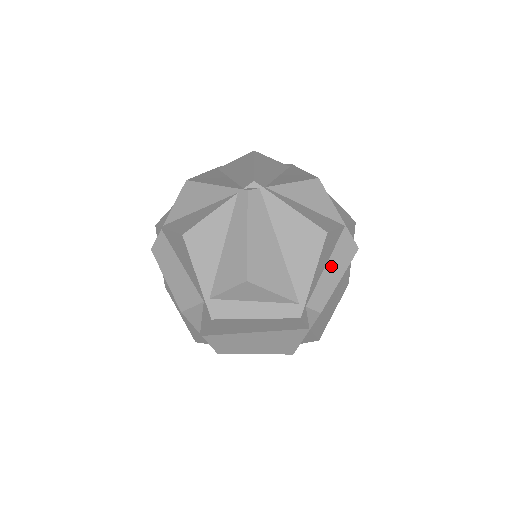
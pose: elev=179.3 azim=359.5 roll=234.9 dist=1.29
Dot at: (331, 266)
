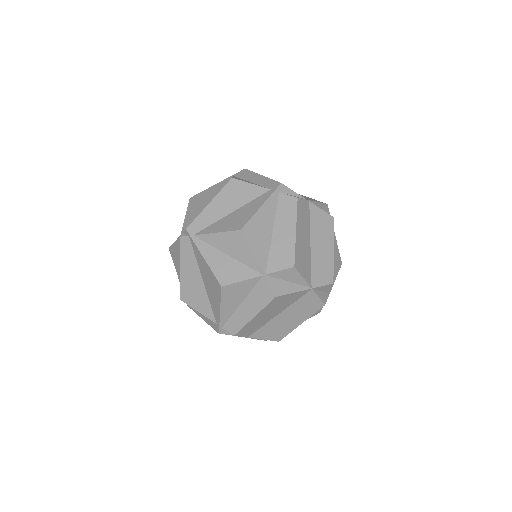
Dot at: (246, 305)
